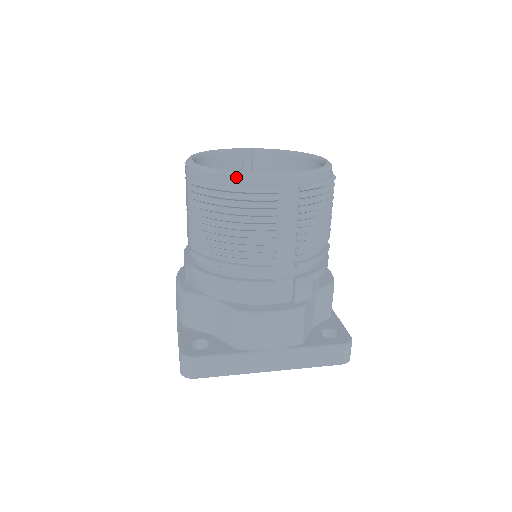
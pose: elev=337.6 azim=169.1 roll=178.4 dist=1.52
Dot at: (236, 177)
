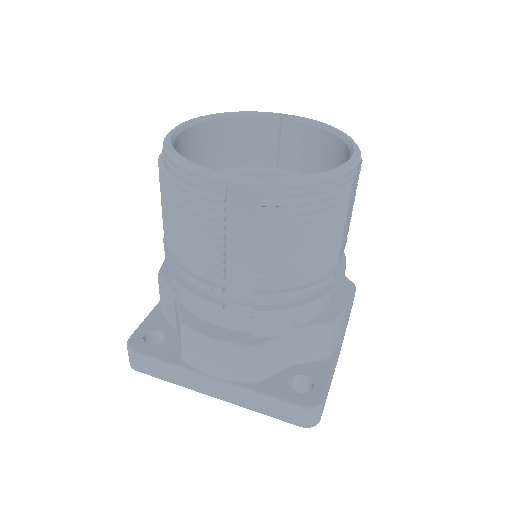
Dot at: (182, 168)
